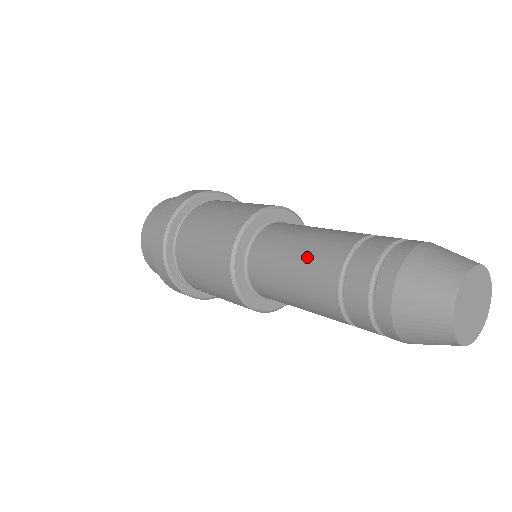
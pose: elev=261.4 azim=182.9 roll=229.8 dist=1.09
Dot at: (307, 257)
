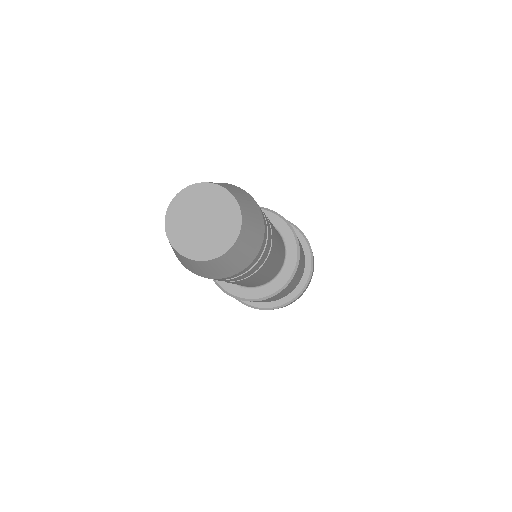
Dot at: occluded
